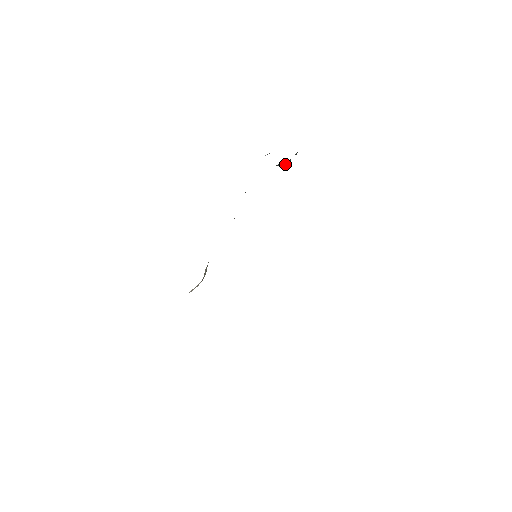
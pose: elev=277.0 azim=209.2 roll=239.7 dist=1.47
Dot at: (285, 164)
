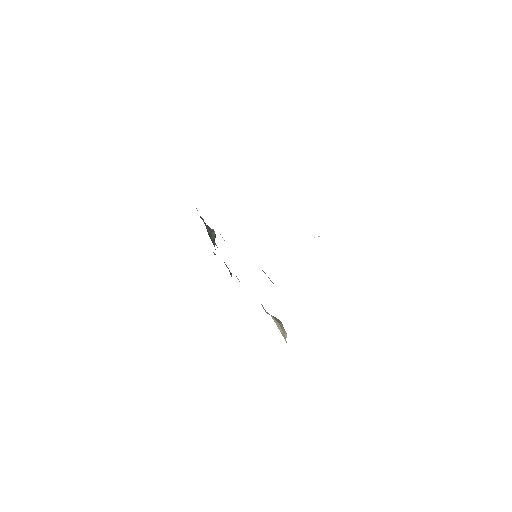
Dot at: (210, 231)
